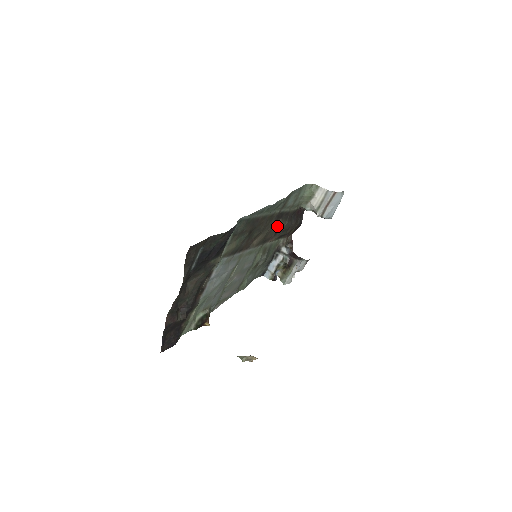
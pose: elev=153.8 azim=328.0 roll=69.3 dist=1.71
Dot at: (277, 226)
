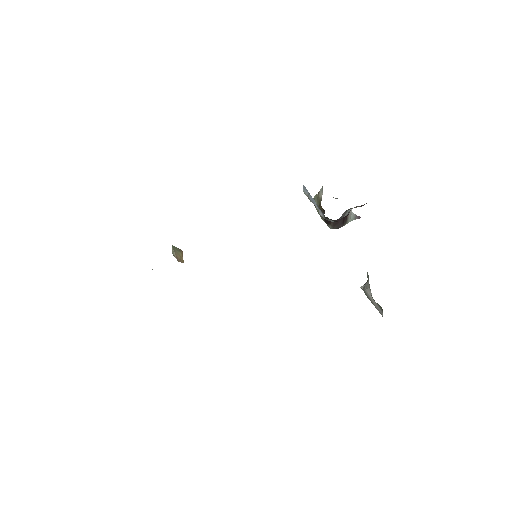
Dot at: occluded
